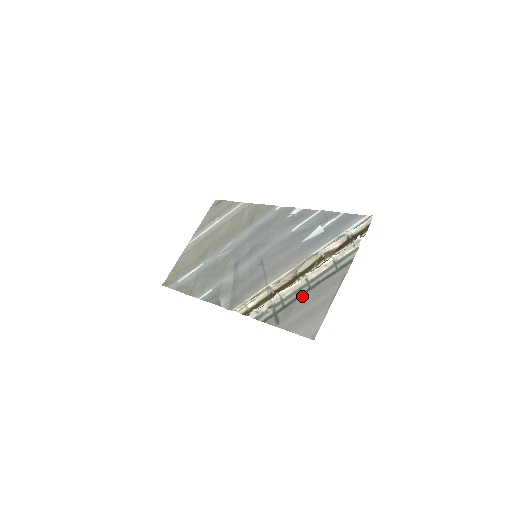
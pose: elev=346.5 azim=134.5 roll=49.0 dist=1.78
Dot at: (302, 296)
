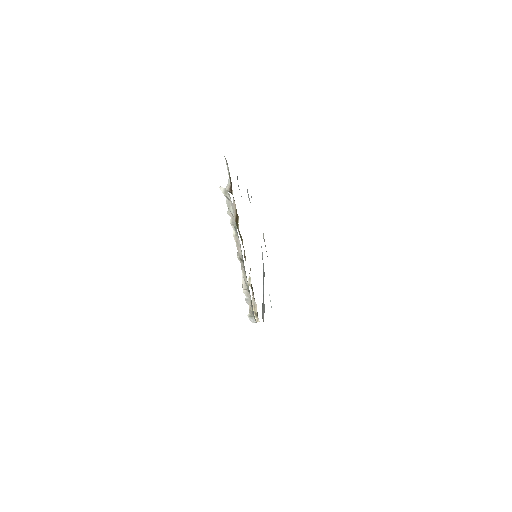
Dot at: occluded
